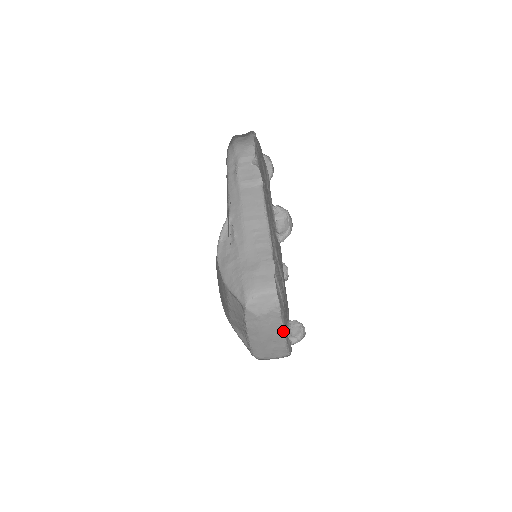
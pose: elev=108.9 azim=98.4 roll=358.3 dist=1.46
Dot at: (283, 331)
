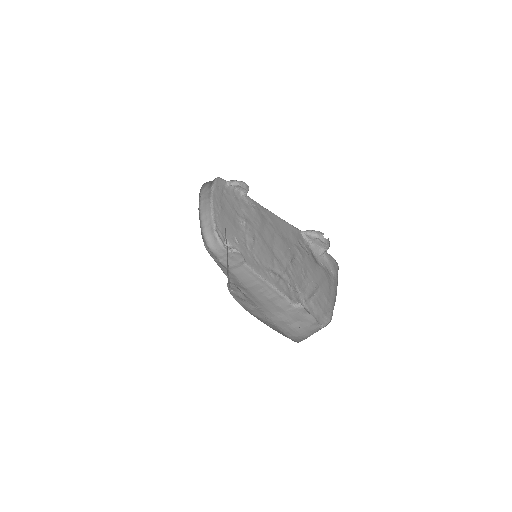
Dot at: (335, 299)
